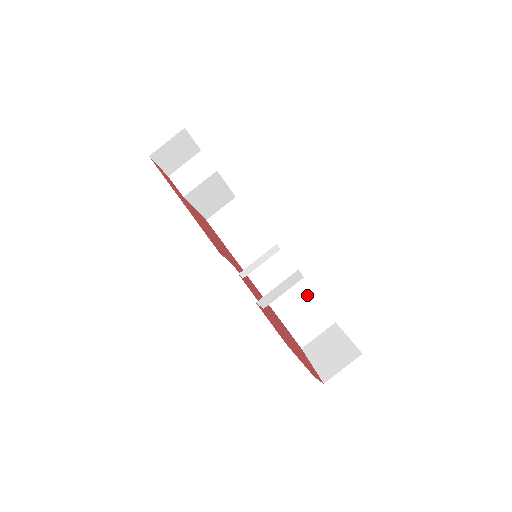
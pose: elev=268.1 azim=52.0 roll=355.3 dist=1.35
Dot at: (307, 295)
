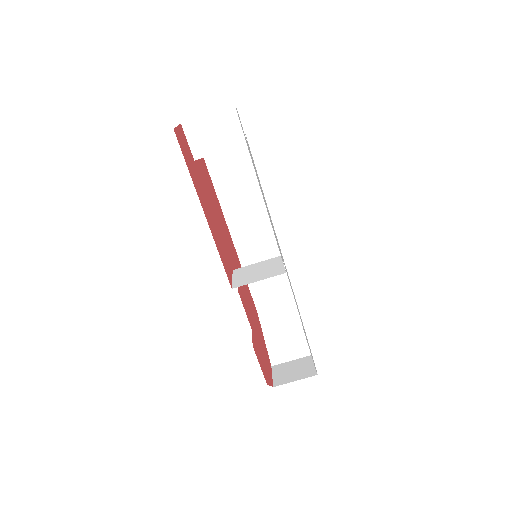
Dot at: occluded
